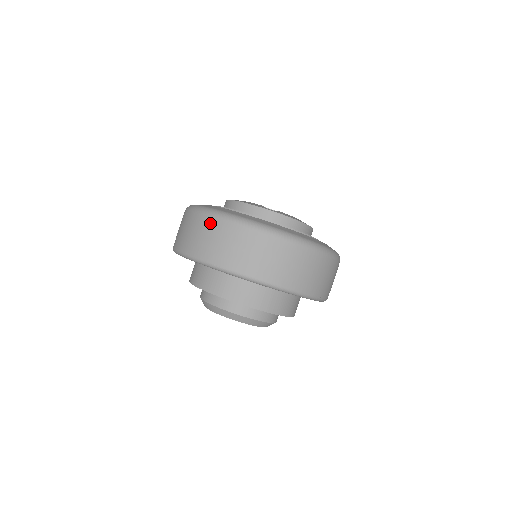
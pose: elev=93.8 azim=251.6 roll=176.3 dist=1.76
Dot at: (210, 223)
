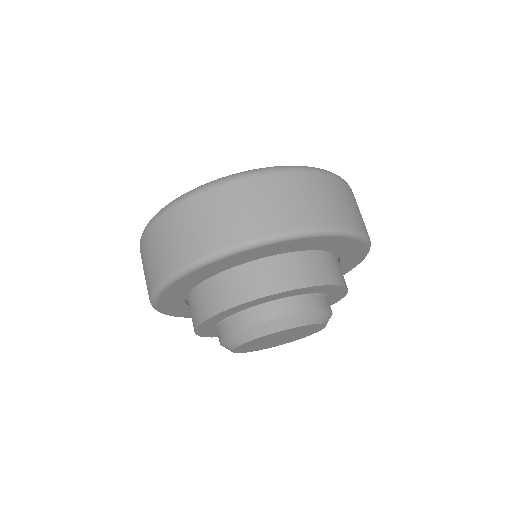
Dot at: (148, 237)
